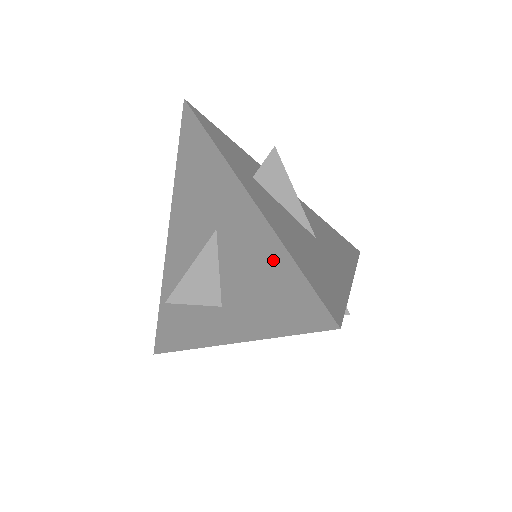
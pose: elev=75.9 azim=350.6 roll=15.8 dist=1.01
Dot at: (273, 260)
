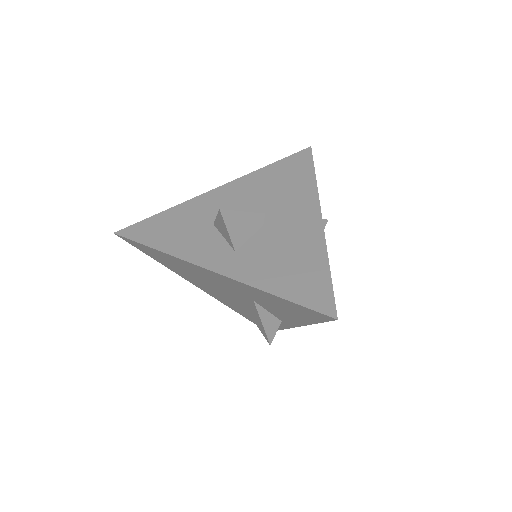
Dot at: (312, 258)
